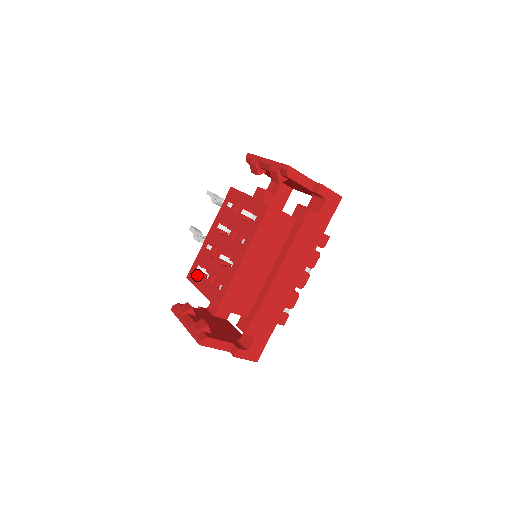
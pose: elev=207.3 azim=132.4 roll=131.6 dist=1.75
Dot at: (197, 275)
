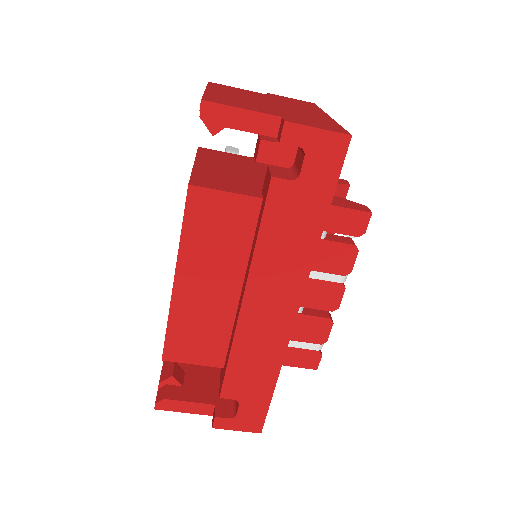
Dot at: occluded
